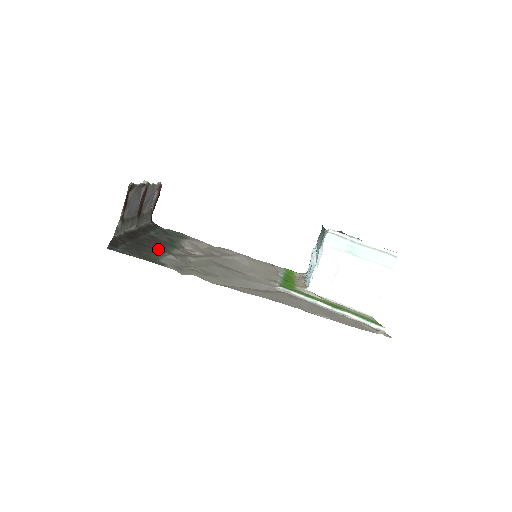
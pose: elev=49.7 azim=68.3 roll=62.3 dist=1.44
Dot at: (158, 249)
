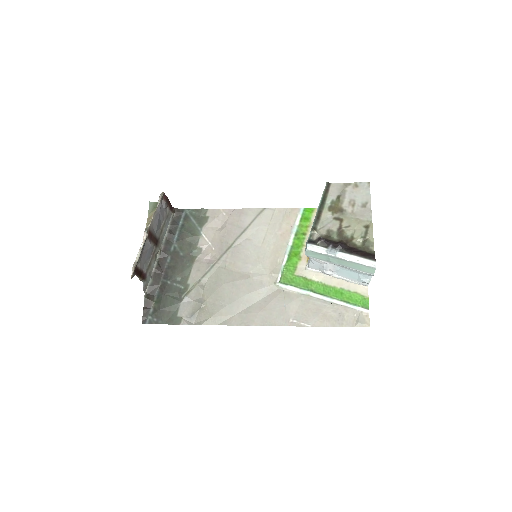
Dot at: (178, 286)
